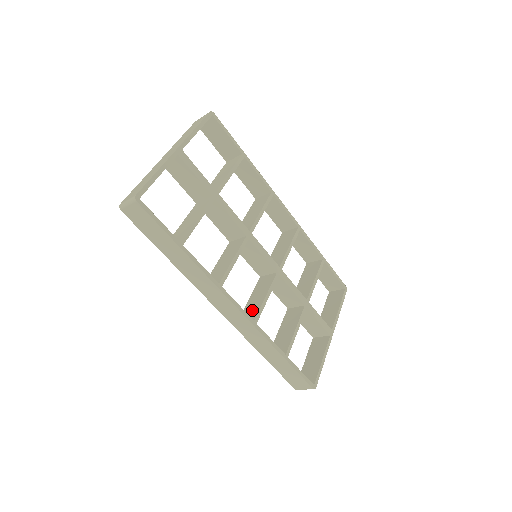
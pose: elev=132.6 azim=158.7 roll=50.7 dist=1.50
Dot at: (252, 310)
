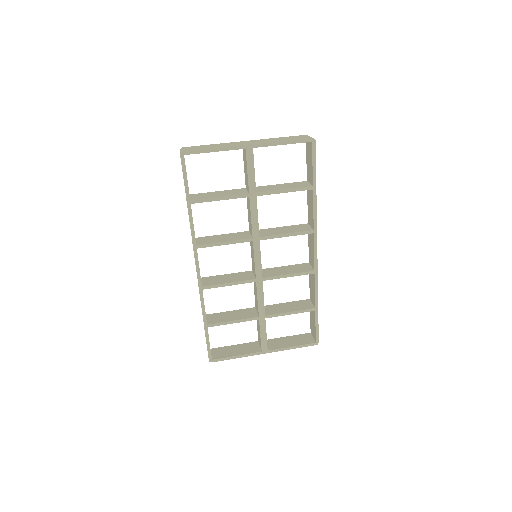
Dot at: (214, 281)
